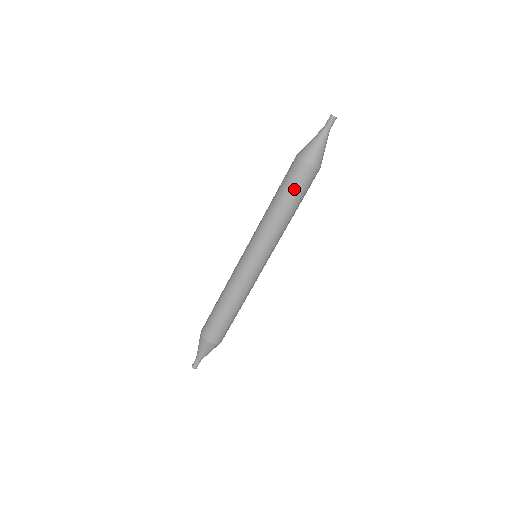
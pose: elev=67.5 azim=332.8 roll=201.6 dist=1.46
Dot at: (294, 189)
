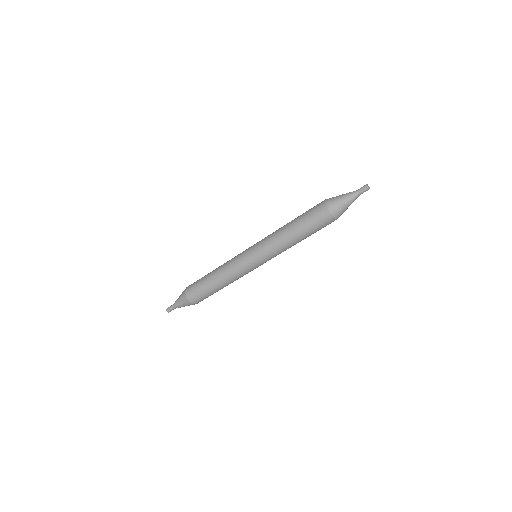
Dot at: (310, 225)
